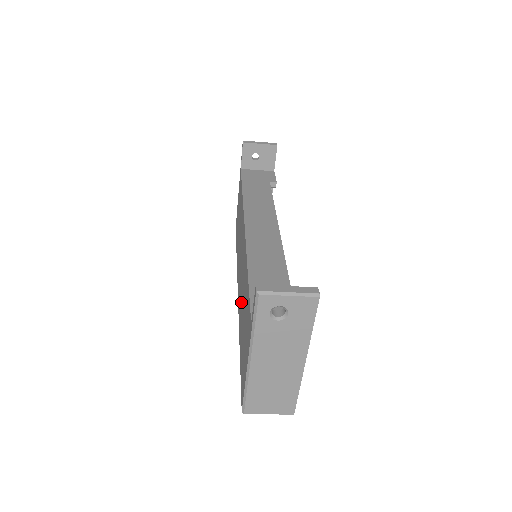
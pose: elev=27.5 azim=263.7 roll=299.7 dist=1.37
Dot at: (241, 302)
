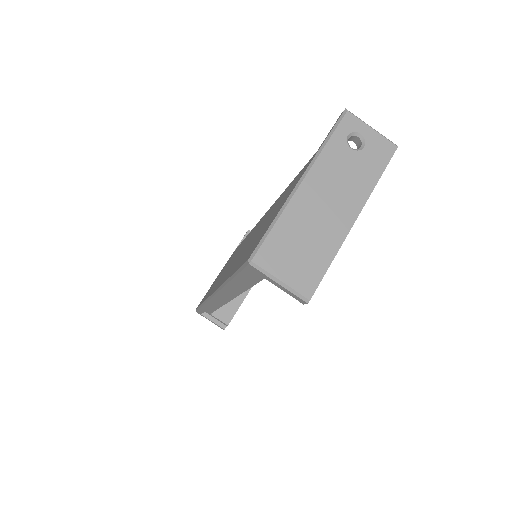
Dot at: (242, 252)
